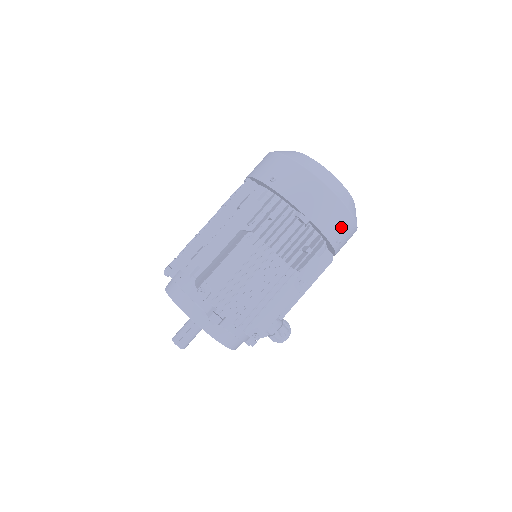
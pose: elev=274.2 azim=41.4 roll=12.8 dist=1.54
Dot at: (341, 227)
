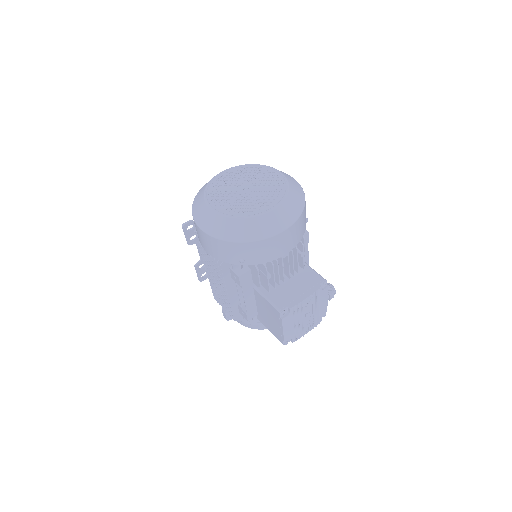
Dot at: (304, 221)
